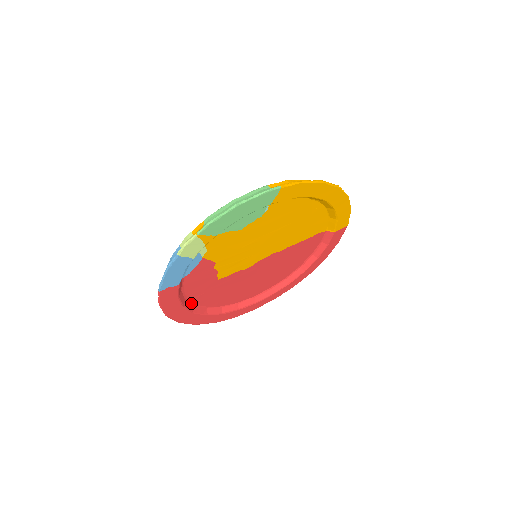
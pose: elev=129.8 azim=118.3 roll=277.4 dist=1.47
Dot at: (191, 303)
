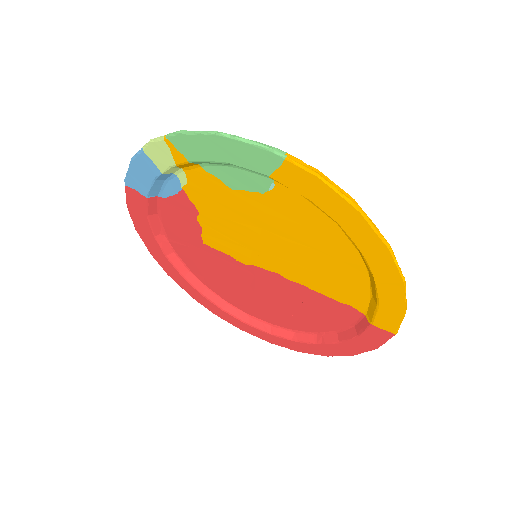
Dot at: (170, 245)
